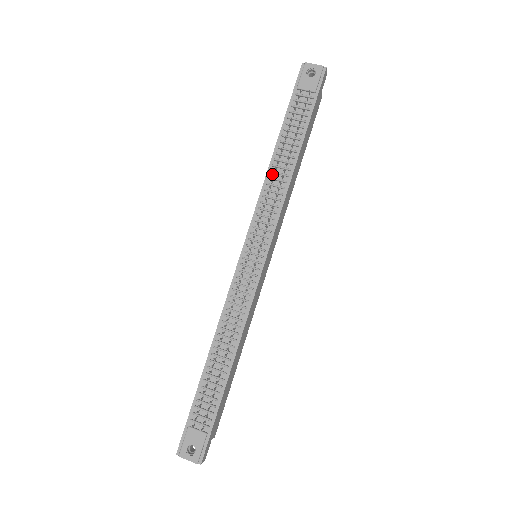
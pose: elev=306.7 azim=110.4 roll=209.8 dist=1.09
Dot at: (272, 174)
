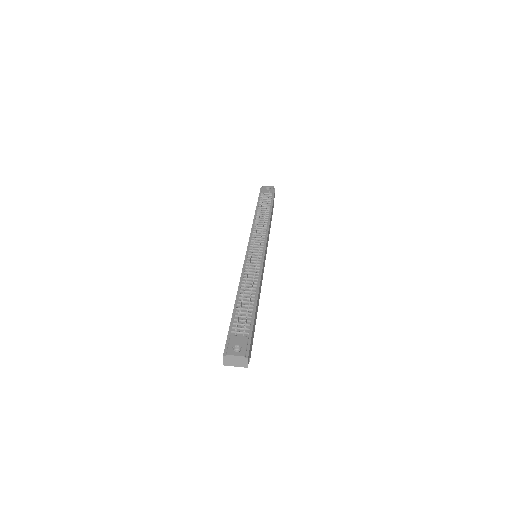
Dot at: (257, 220)
